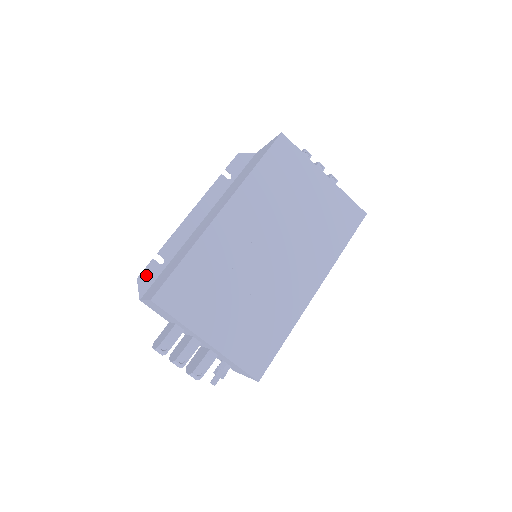
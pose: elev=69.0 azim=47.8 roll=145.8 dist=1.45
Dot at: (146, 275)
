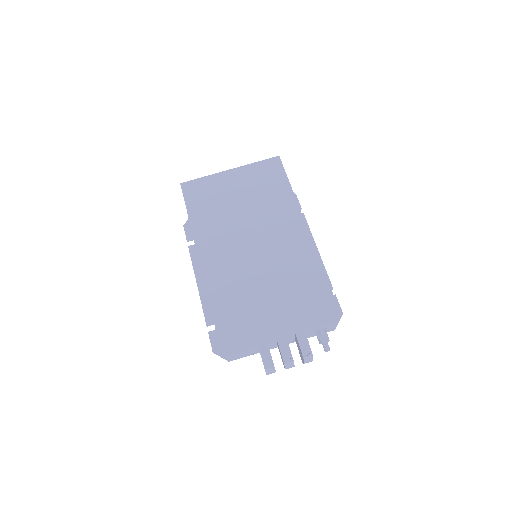
Dot at: (215, 345)
